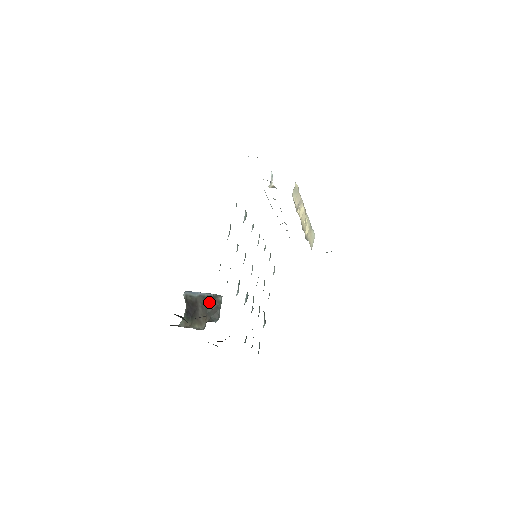
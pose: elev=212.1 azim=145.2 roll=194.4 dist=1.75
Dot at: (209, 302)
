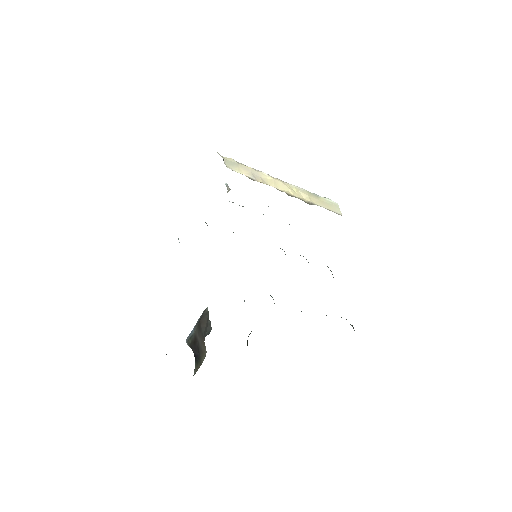
Dot at: (200, 323)
